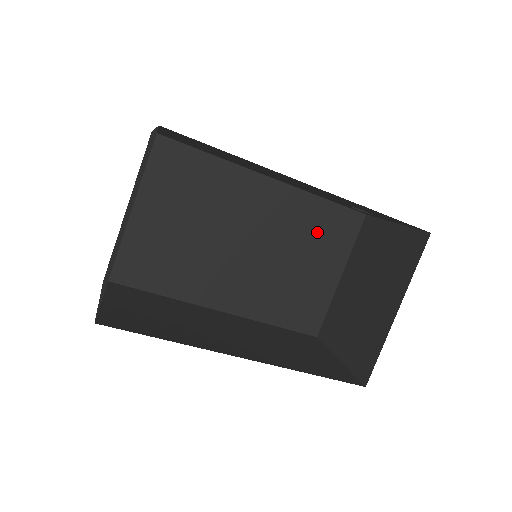
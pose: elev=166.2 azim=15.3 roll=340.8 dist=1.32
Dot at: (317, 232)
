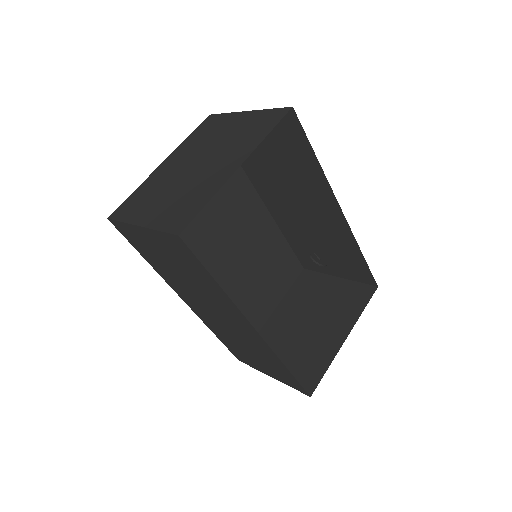
Dot at: (273, 265)
